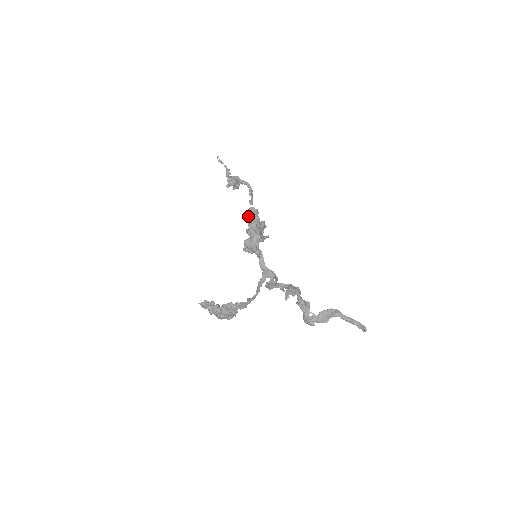
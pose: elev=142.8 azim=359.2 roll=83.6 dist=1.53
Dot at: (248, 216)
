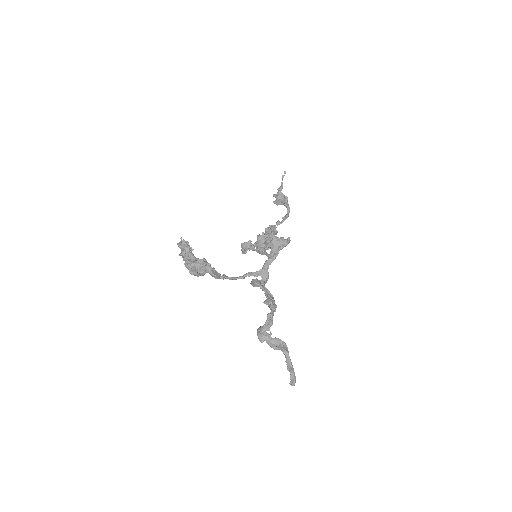
Dot at: (268, 228)
